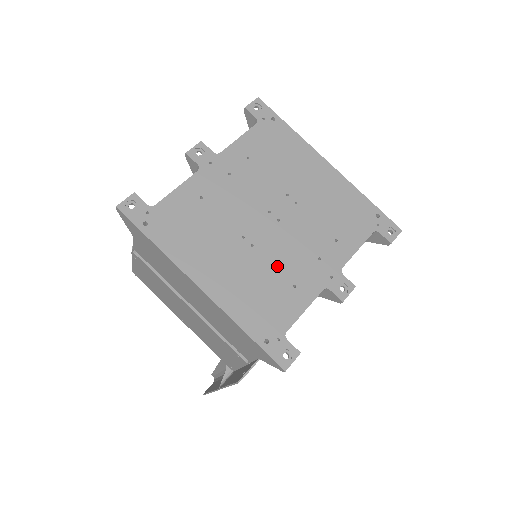
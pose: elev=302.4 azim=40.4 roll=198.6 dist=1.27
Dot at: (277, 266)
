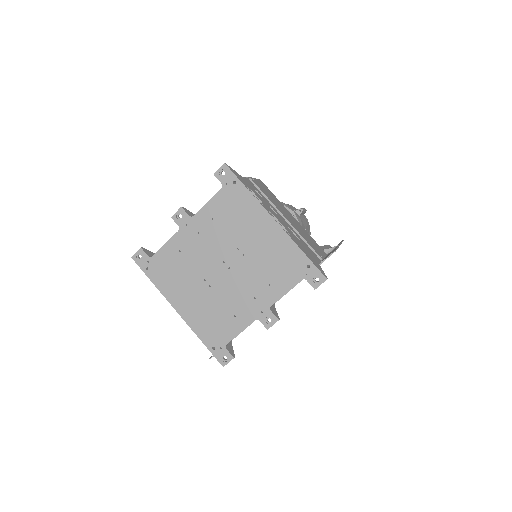
Dot at: (225, 301)
